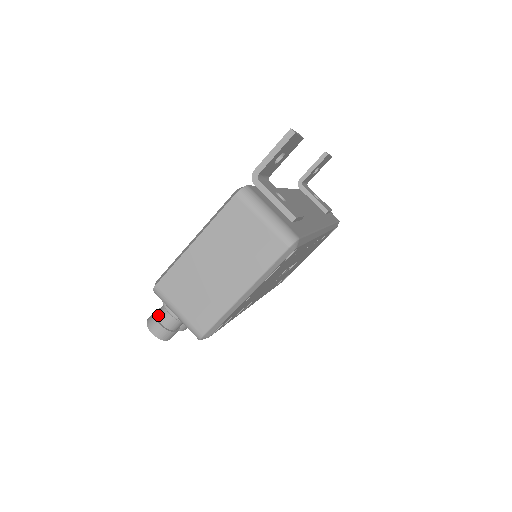
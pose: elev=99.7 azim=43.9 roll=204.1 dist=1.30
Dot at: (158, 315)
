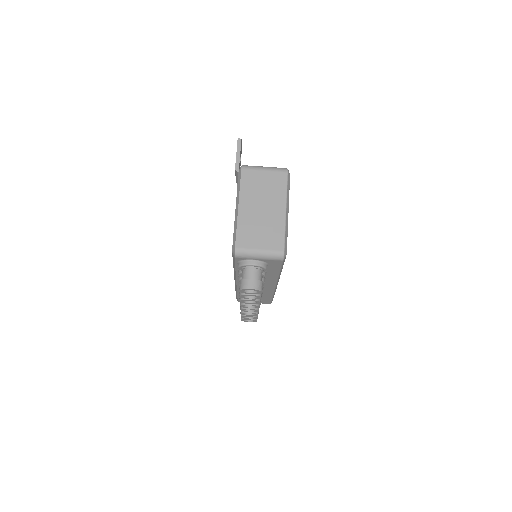
Dot at: (245, 277)
